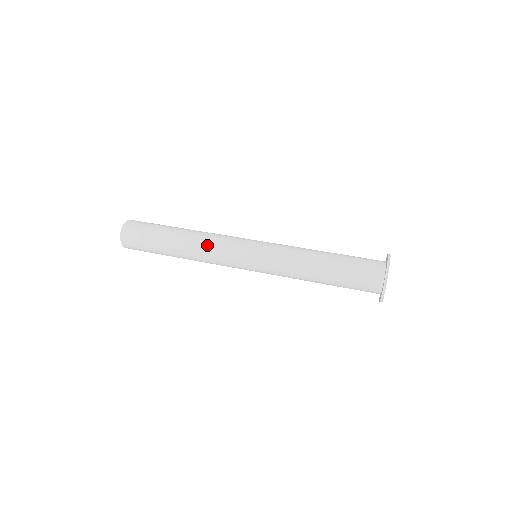
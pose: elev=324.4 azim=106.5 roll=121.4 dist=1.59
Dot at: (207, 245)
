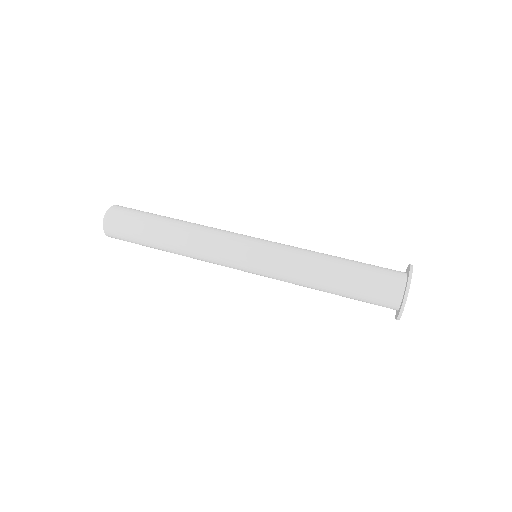
Dot at: (199, 258)
